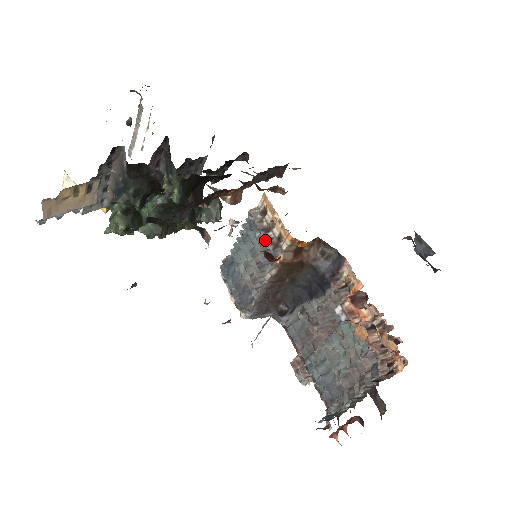
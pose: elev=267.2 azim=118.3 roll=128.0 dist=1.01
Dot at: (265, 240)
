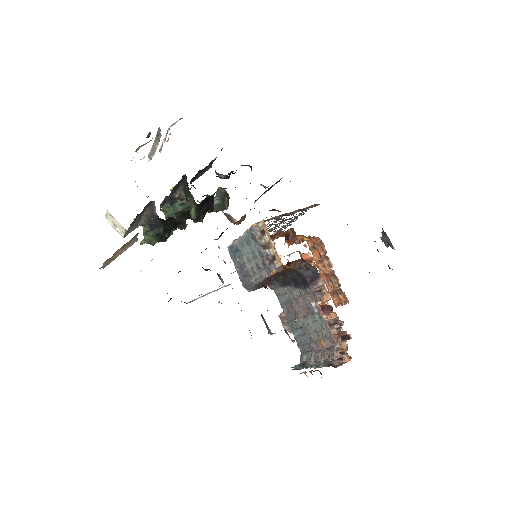
Dot at: (263, 255)
